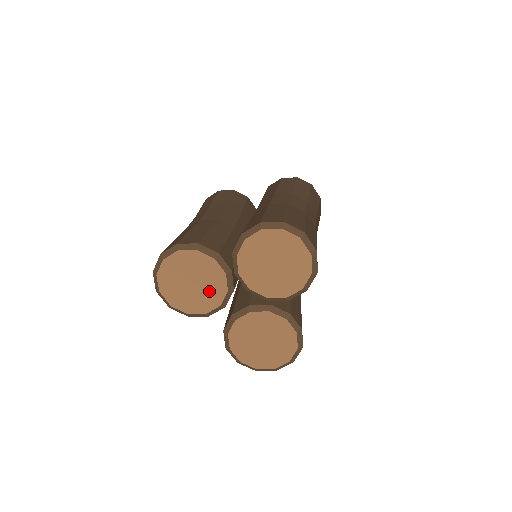
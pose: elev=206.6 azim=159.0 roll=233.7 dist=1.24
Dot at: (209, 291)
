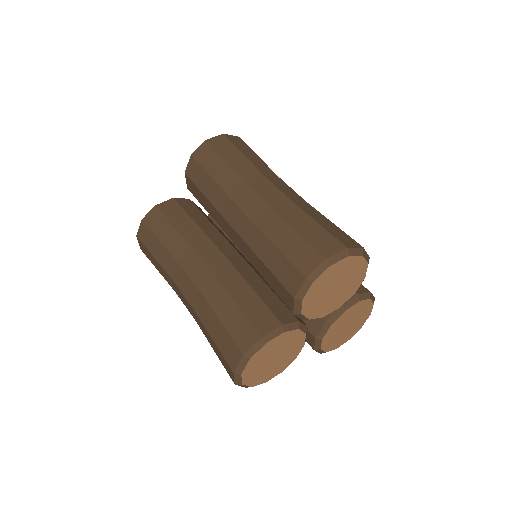
Dot at: (291, 348)
